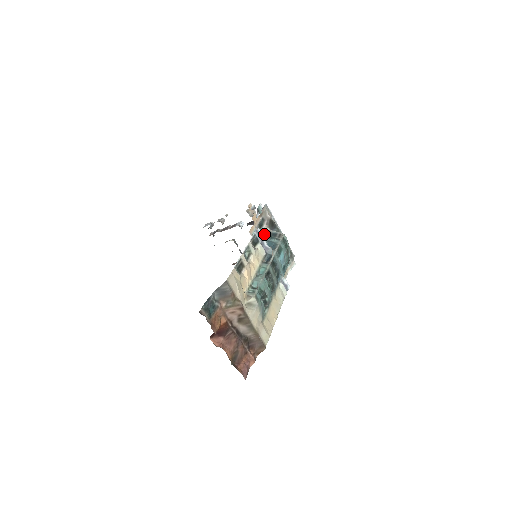
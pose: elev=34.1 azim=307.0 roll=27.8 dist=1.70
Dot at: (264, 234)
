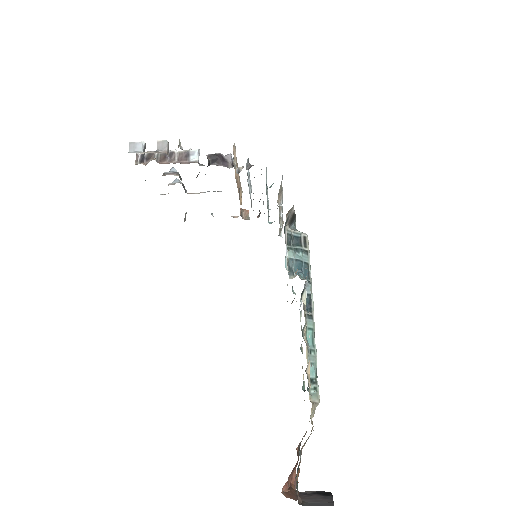
Dot at: (286, 242)
